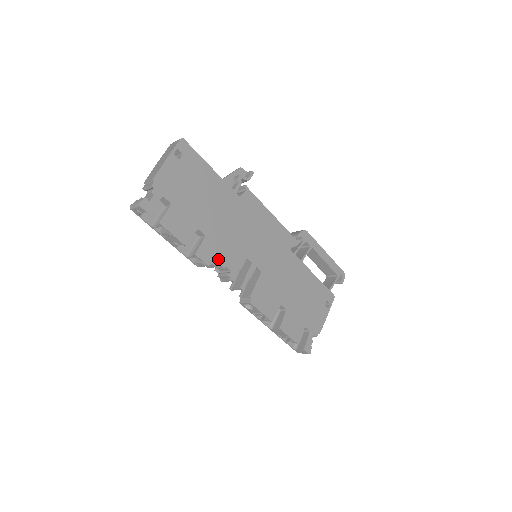
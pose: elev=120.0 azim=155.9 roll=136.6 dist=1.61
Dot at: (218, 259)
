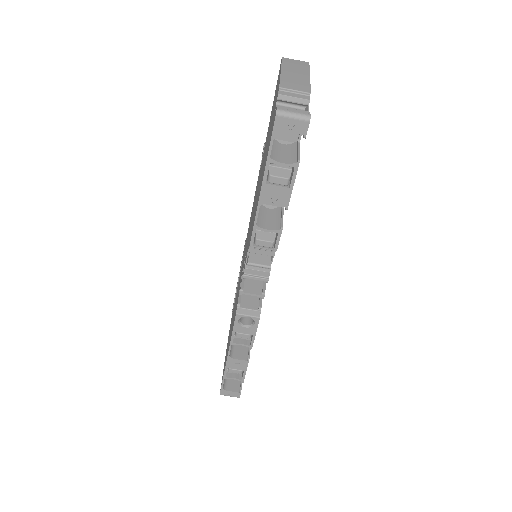
Dot at: occluded
